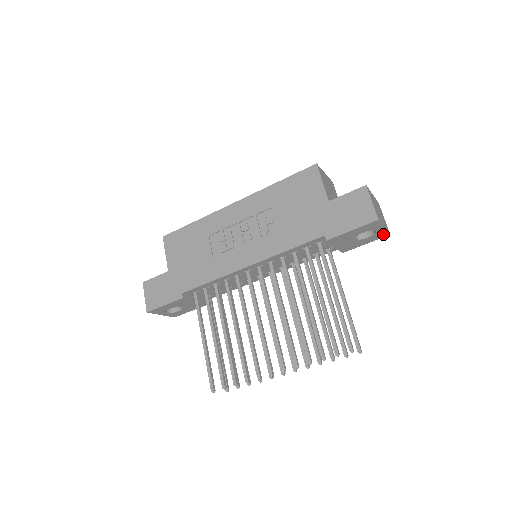
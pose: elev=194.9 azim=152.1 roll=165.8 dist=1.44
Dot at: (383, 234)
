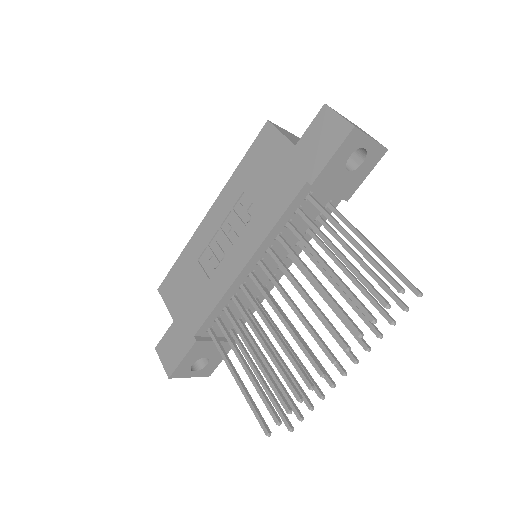
Dot at: (378, 152)
